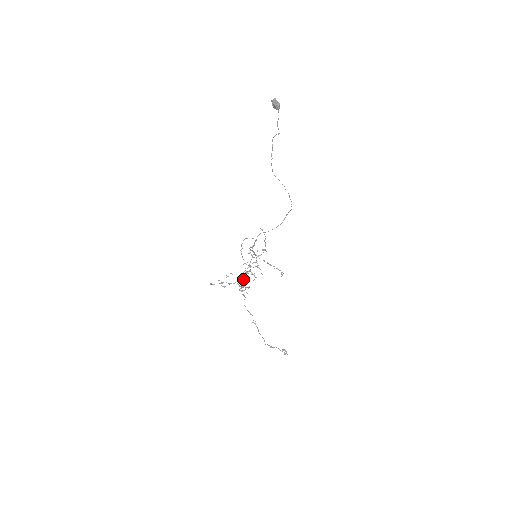
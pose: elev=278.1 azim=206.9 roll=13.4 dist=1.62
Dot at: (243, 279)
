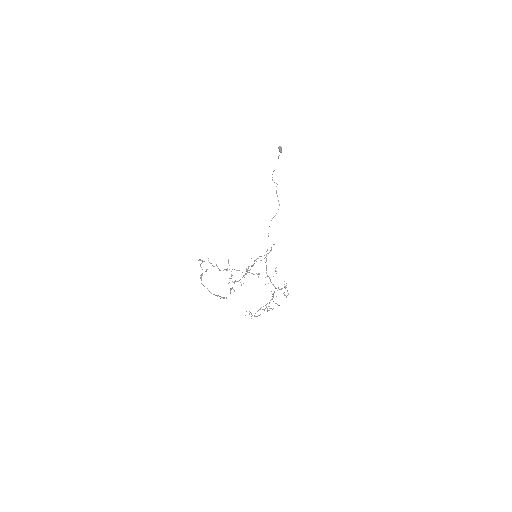
Dot at: (234, 269)
